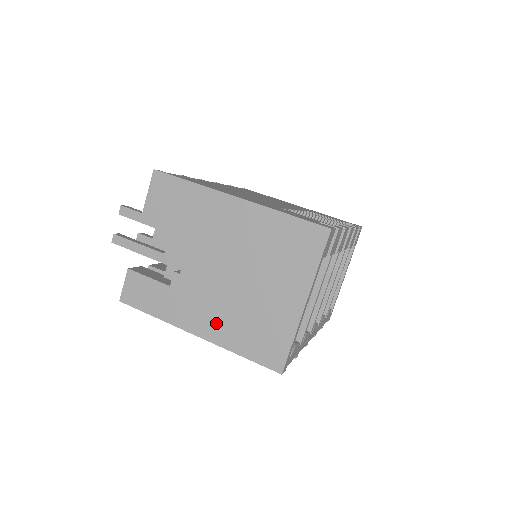
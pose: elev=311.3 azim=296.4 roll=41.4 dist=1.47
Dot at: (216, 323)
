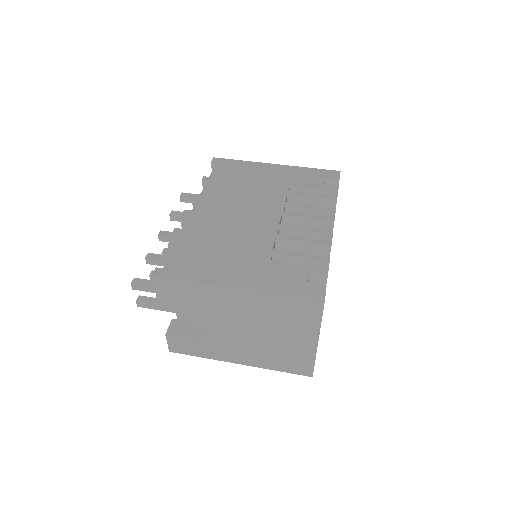
Dot at: (252, 357)
